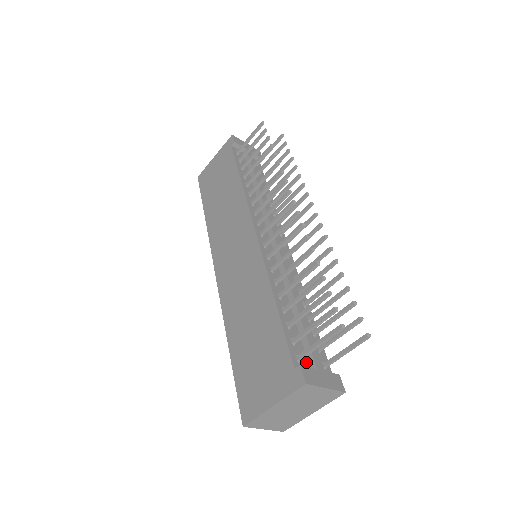
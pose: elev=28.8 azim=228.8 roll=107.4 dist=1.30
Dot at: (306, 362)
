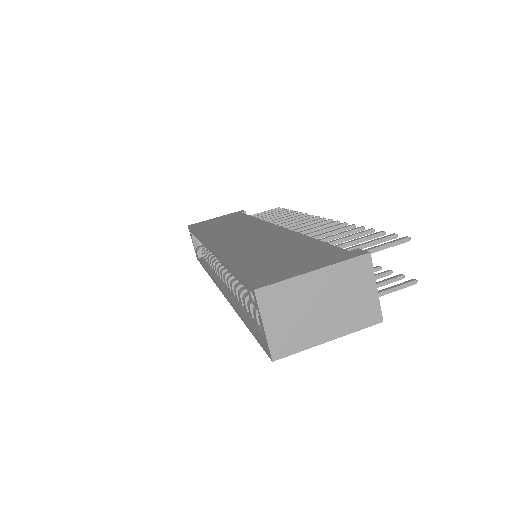
Dot at: occluded
